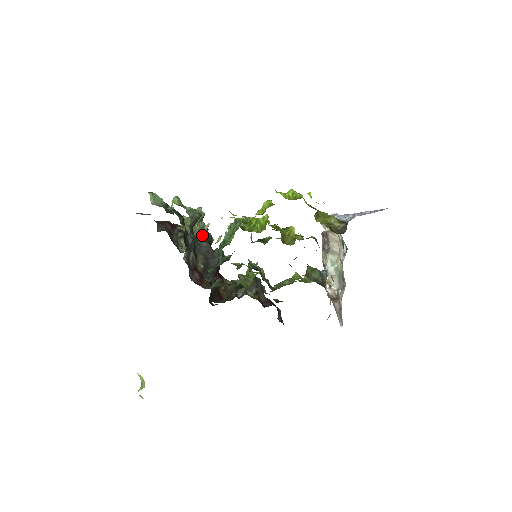
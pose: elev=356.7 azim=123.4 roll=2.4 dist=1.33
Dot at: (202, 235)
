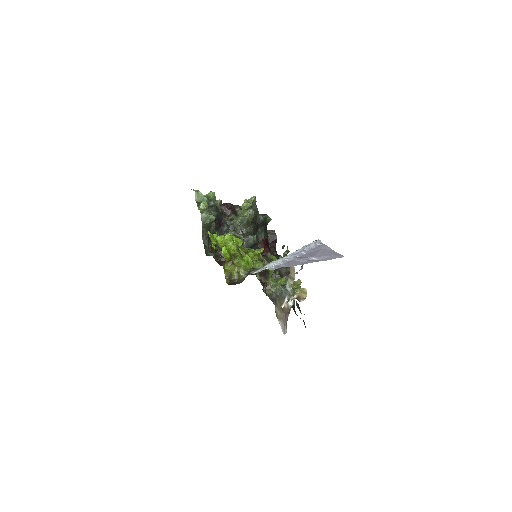
Dot at: (240, 223)
